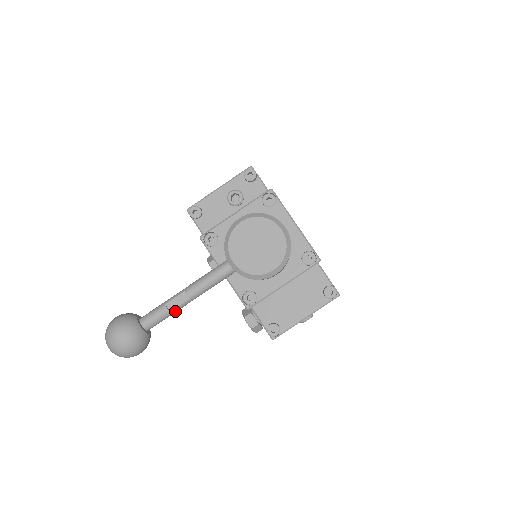
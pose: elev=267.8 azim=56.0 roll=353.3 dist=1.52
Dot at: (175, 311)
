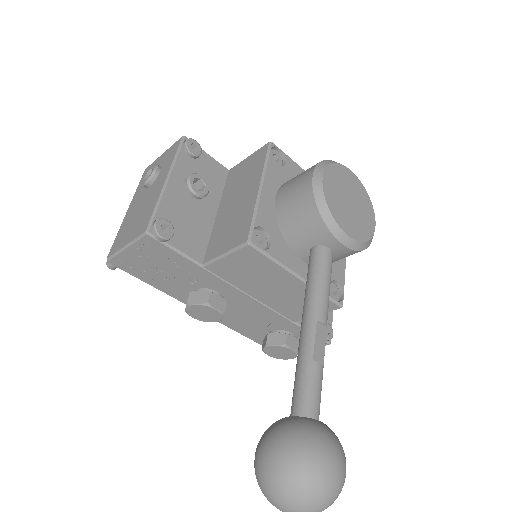
Dot at: (321, 362)
